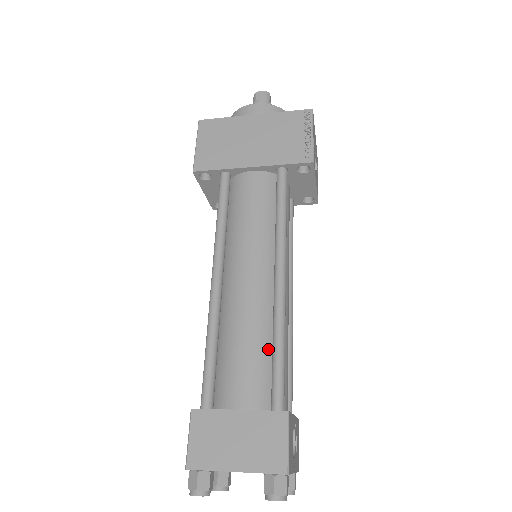
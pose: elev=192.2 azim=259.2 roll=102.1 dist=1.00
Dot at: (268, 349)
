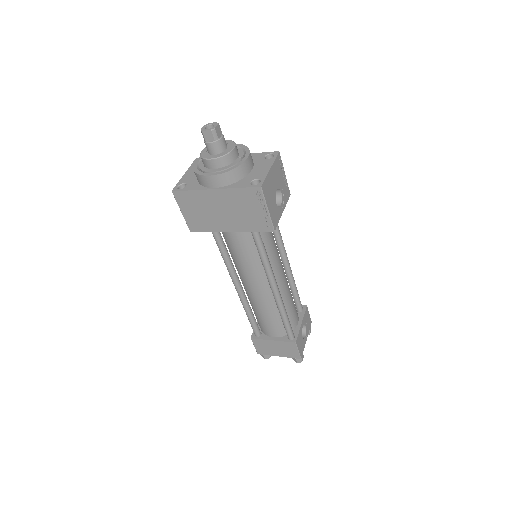
Dot at: (279, 315)
